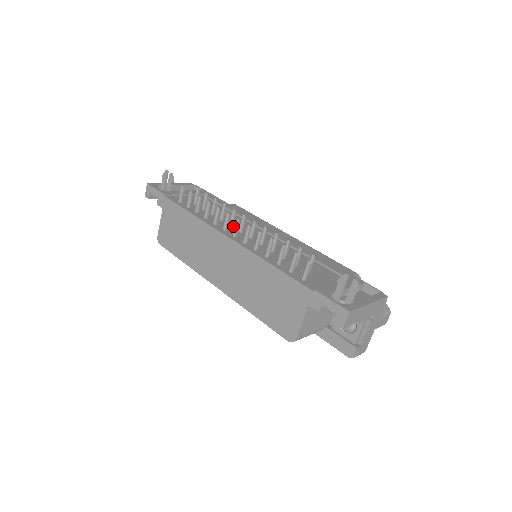
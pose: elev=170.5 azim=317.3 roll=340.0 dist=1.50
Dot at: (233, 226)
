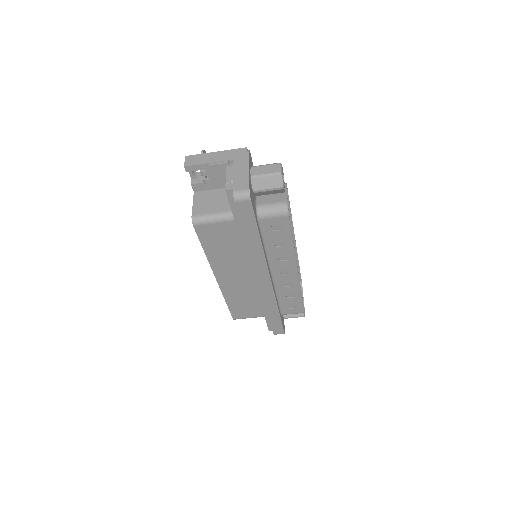
Dot at: occluded
